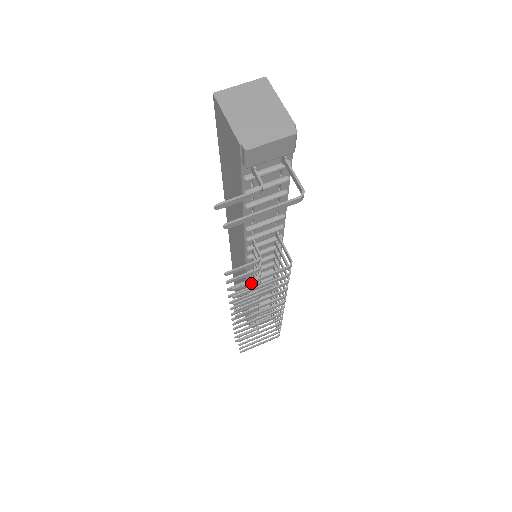
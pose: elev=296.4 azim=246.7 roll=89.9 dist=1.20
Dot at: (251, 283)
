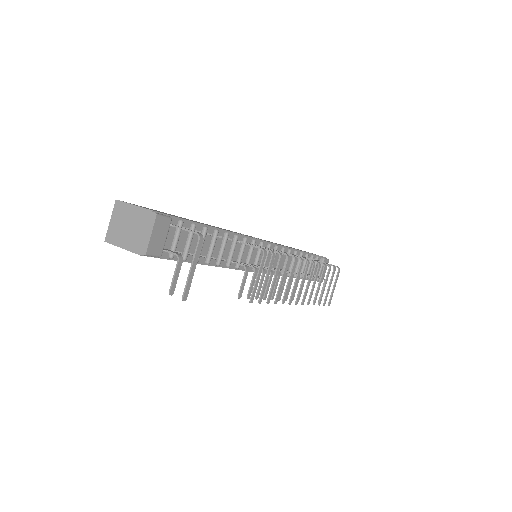
Dot at: (256, 287)
